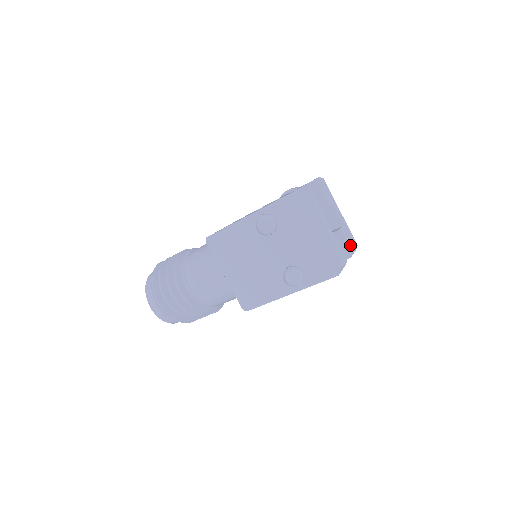
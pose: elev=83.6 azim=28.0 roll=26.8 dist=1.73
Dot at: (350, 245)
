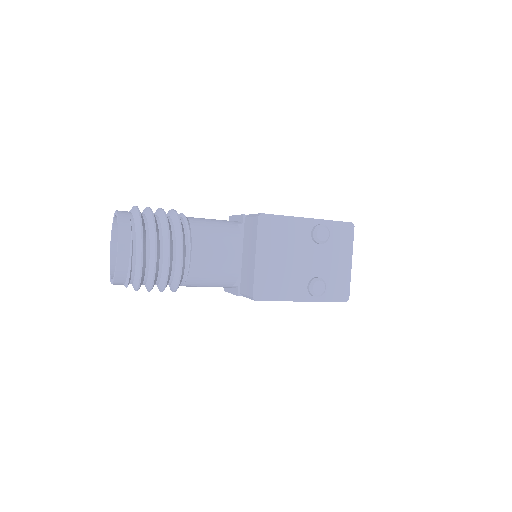
Dot at: occluded
